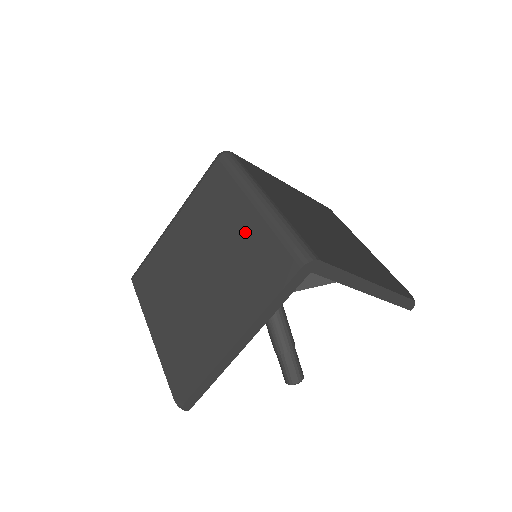
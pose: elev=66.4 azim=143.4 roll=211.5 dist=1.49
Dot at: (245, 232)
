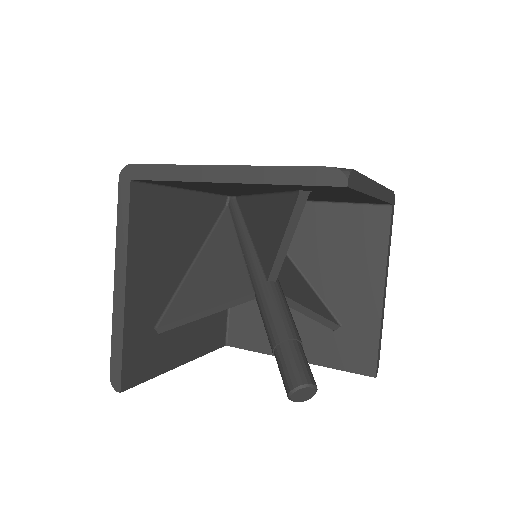
Dot at: occluded
